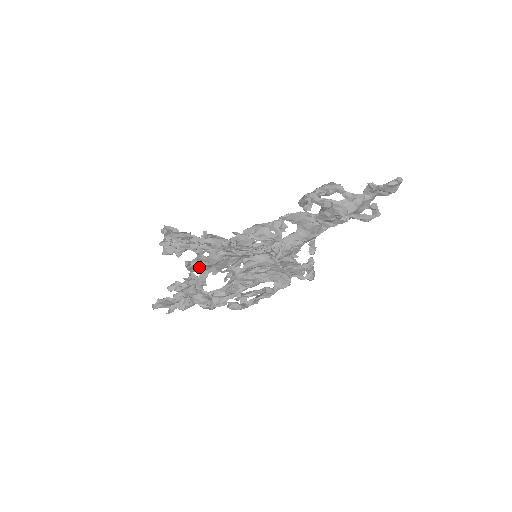
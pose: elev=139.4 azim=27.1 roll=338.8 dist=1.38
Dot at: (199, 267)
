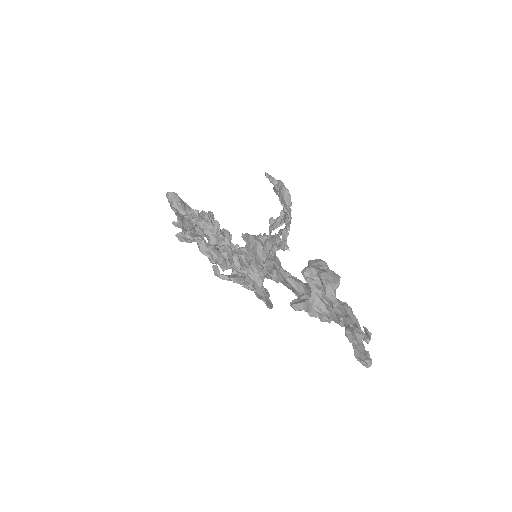
Dot at: occluded
